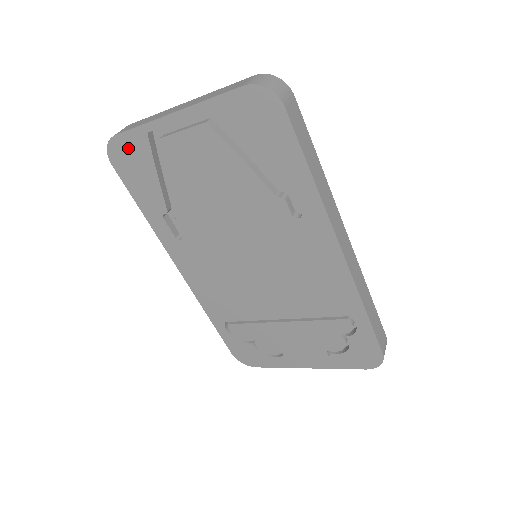
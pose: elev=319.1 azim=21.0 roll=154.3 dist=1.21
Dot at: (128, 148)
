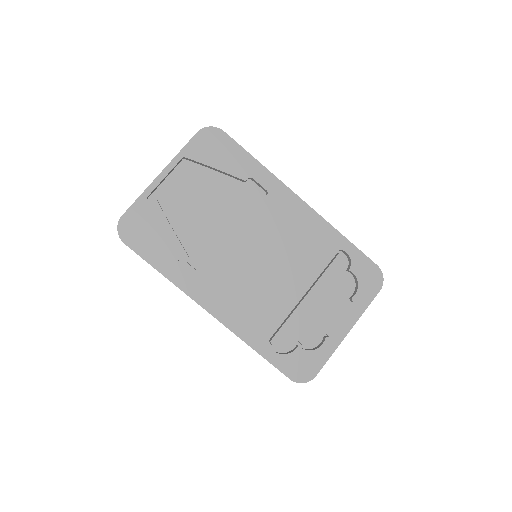
Dot at: (135, 220)
